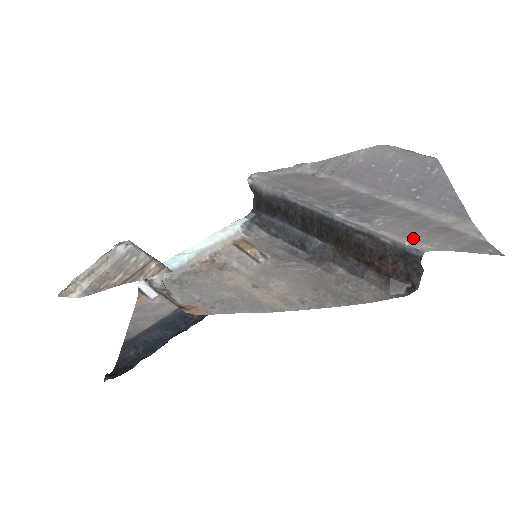
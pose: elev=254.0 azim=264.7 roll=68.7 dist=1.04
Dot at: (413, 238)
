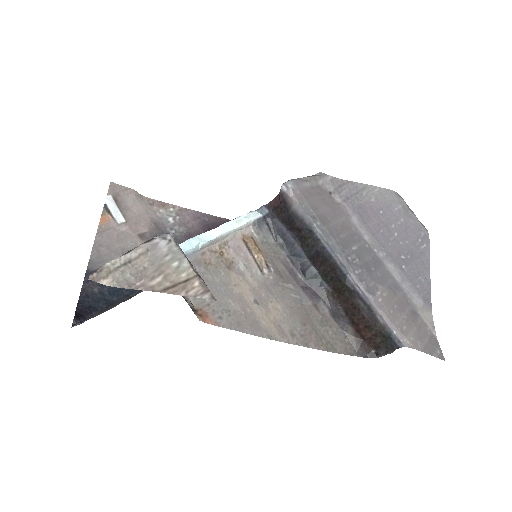
Dot at: (399, 327)
